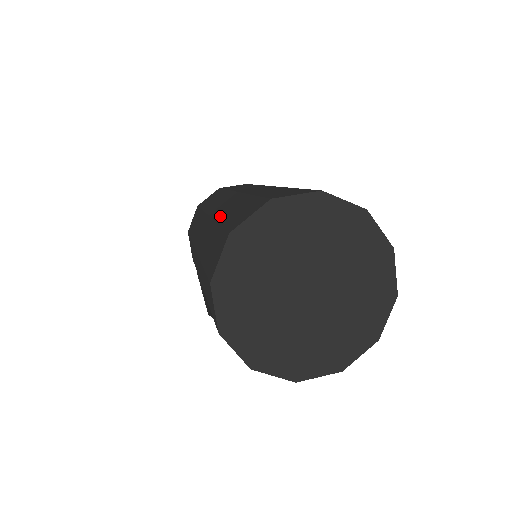
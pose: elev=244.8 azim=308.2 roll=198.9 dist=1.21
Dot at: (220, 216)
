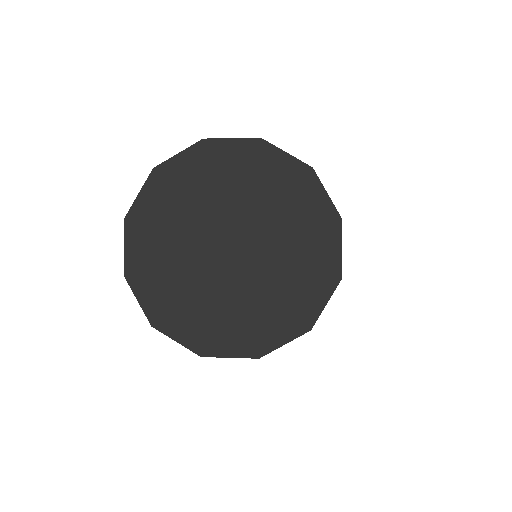
Dot at: occluded
